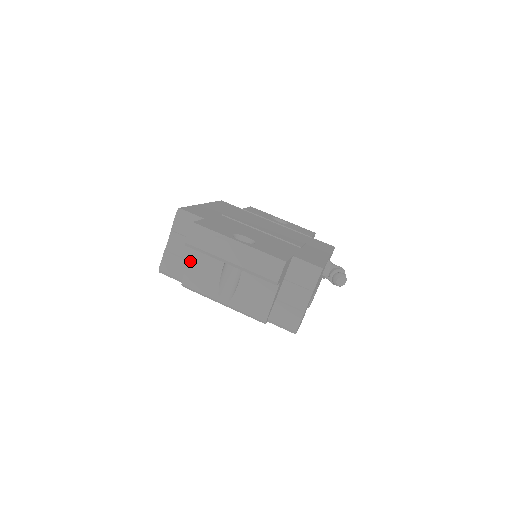
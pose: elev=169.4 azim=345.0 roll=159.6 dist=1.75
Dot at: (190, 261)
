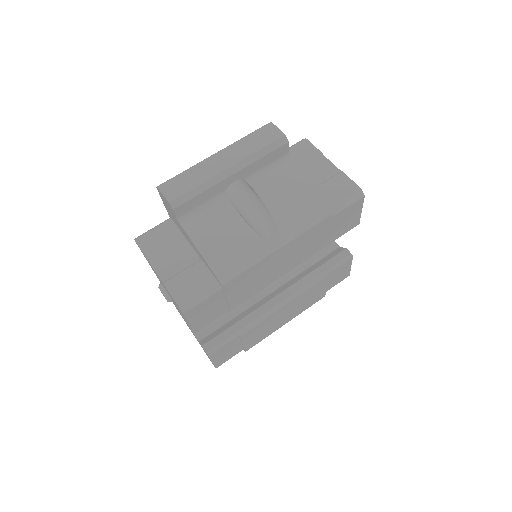
Dot at: (197, 240)
